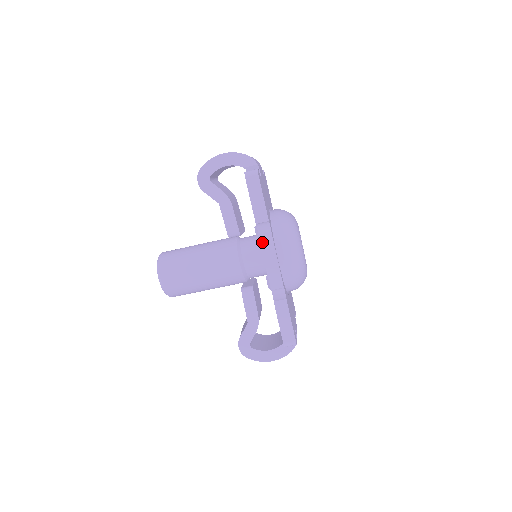
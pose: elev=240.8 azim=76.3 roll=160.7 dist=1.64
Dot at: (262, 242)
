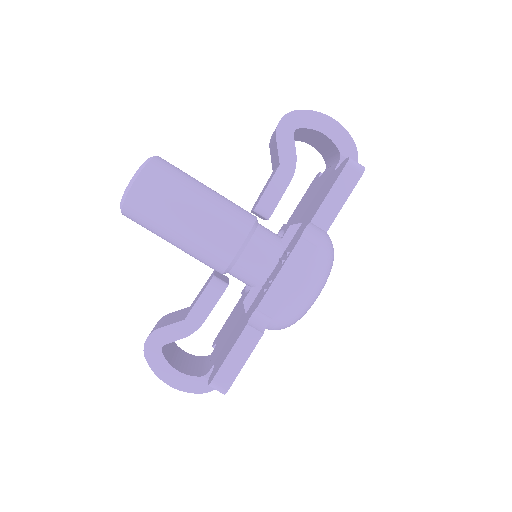
Dot at: (297, 247)
